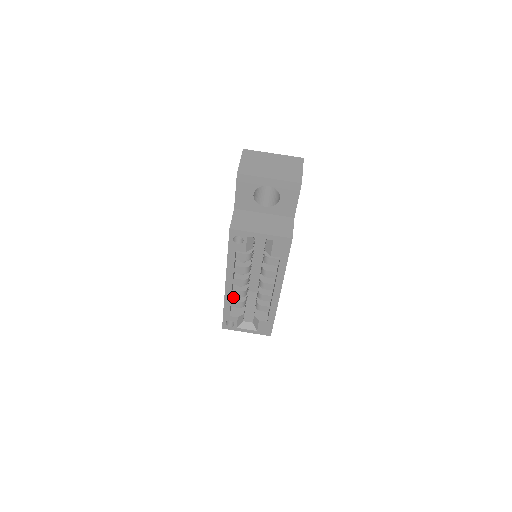
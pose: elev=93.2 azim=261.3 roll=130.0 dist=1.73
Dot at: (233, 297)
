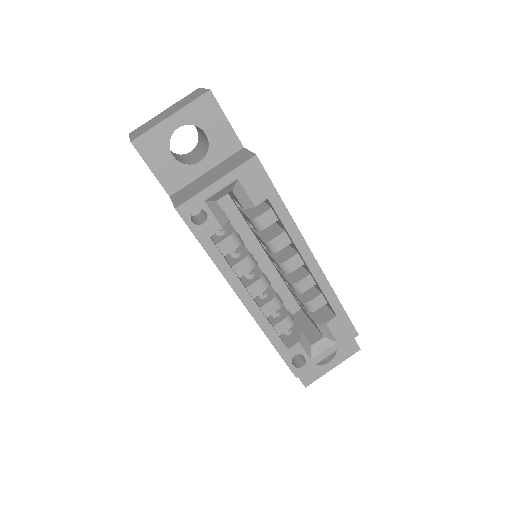
Dot at: (271, 322)
